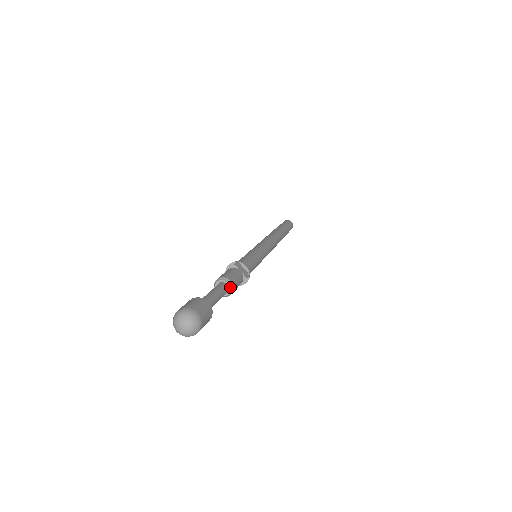
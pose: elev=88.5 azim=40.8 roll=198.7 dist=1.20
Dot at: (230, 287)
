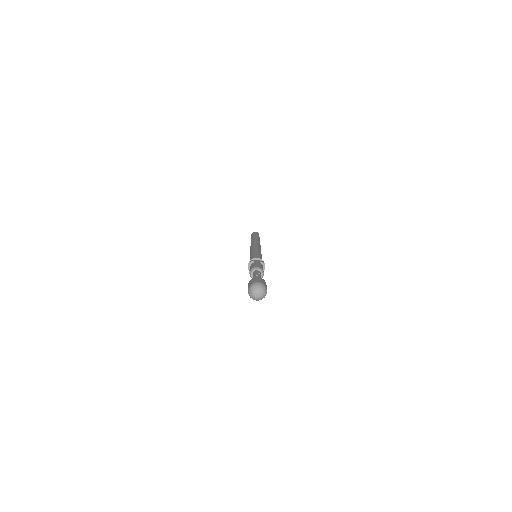
Dot at: (261, 277)
